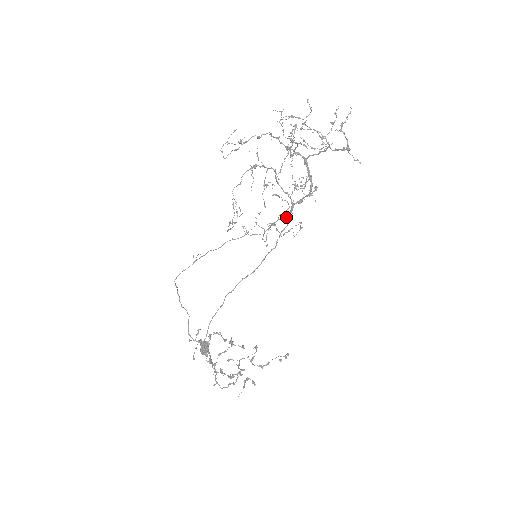
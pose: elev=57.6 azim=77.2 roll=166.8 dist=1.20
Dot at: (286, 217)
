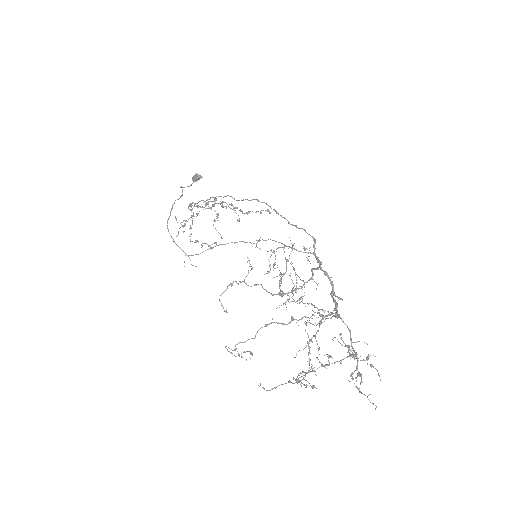
Dot at: (310, 253)
